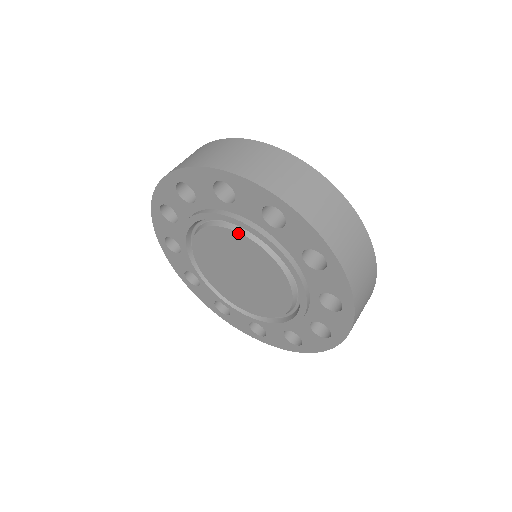
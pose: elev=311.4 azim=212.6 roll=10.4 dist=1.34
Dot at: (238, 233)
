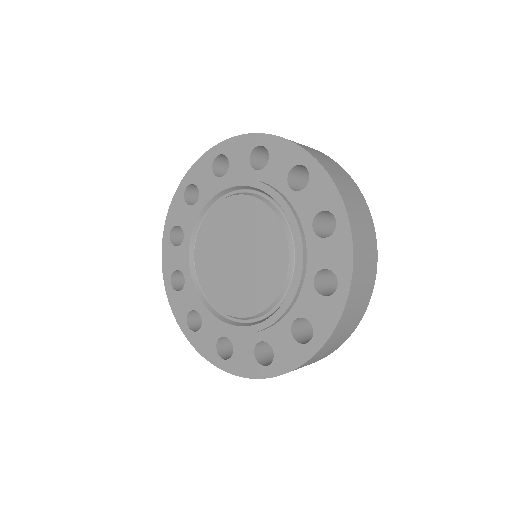
Dot at: (256, 199)
